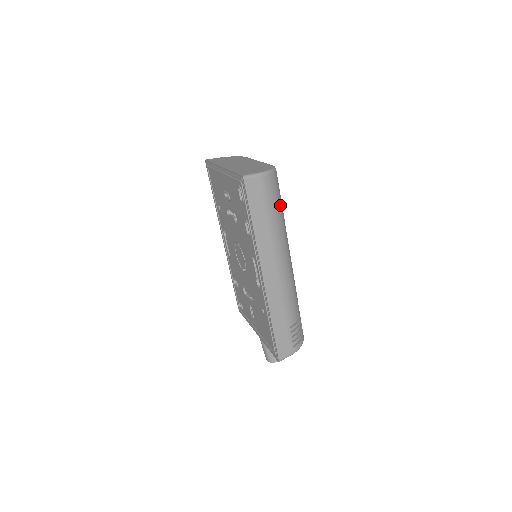
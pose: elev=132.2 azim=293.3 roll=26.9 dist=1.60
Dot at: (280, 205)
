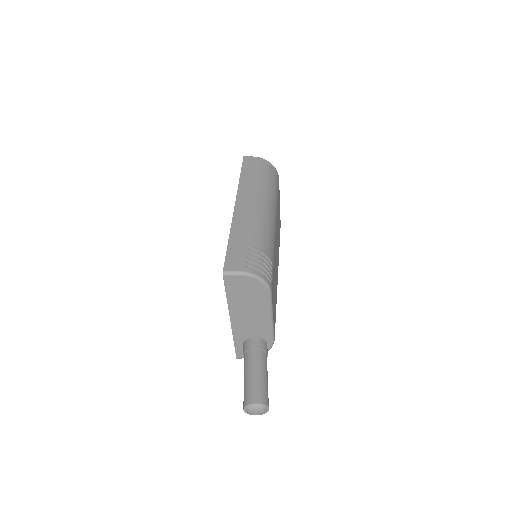
Dot at: (271, 181)
